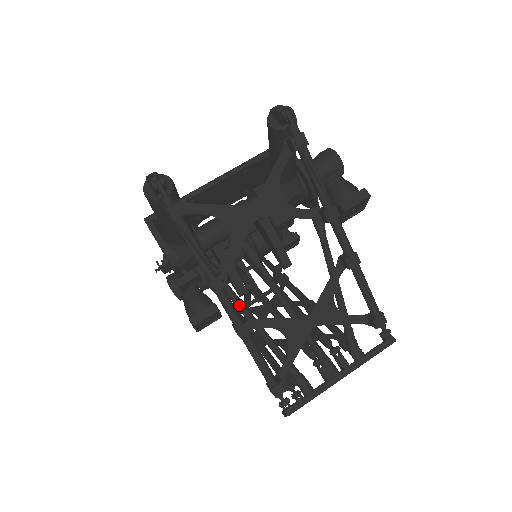
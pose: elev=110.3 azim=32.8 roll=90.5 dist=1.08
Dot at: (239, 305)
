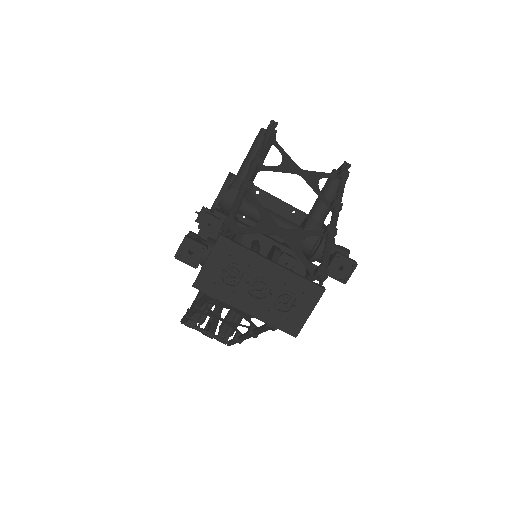
Dot at: occluded
